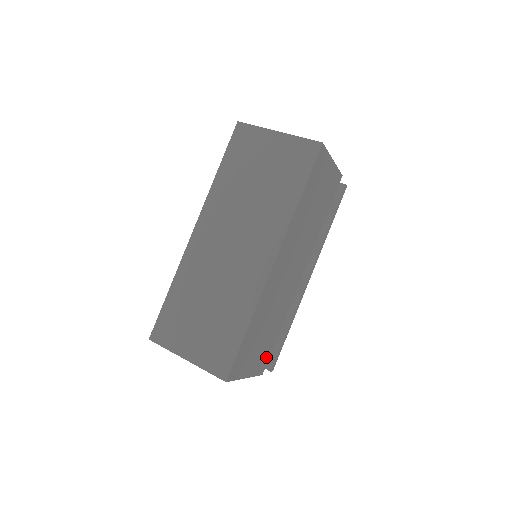
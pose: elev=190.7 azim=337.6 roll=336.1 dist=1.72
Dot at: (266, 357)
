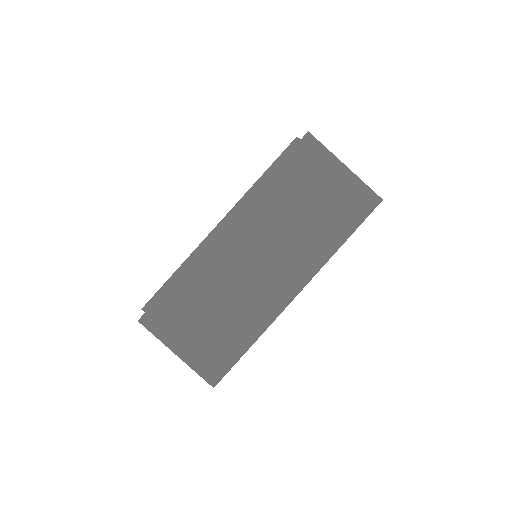
Dot at: occluded
